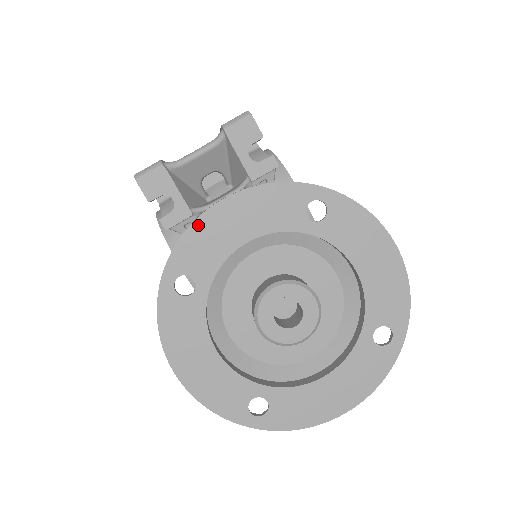
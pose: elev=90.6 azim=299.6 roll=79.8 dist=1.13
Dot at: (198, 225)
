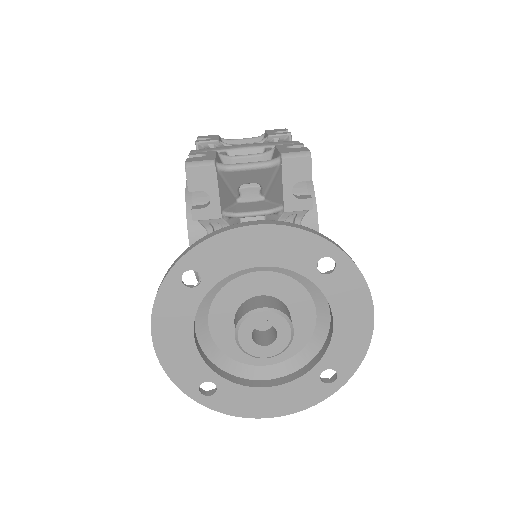
Dot at: (224, 237)
